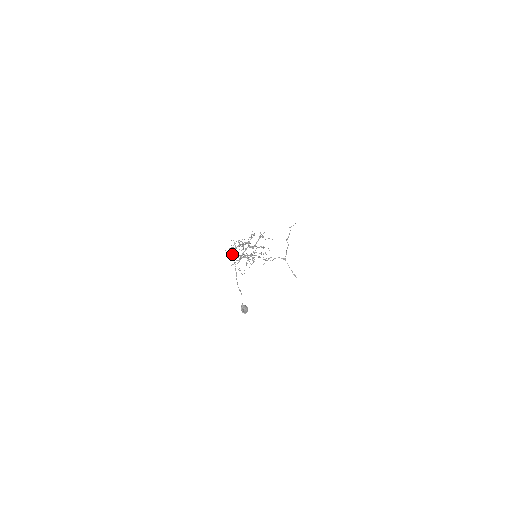
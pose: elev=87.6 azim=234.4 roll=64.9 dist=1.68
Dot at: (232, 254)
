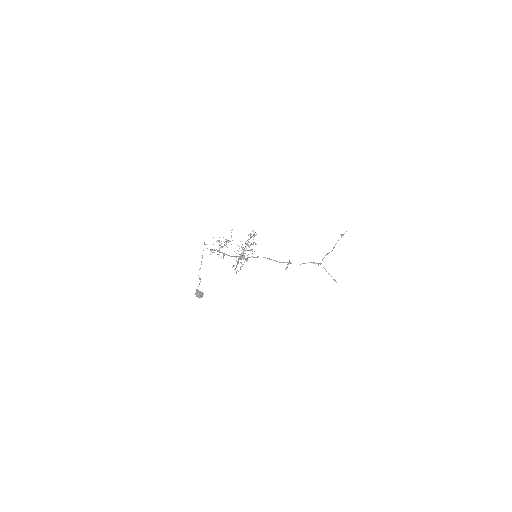
Dot at: occluded
